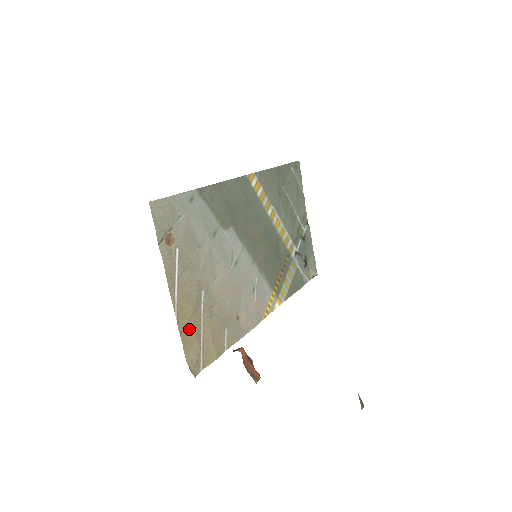
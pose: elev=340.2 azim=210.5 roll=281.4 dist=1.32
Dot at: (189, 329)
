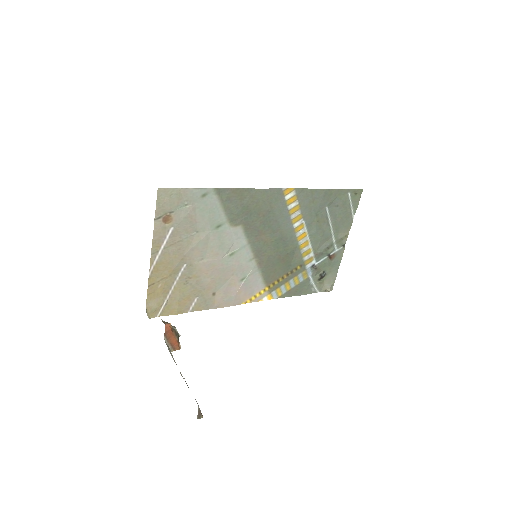
Dot at: (159, 286)
